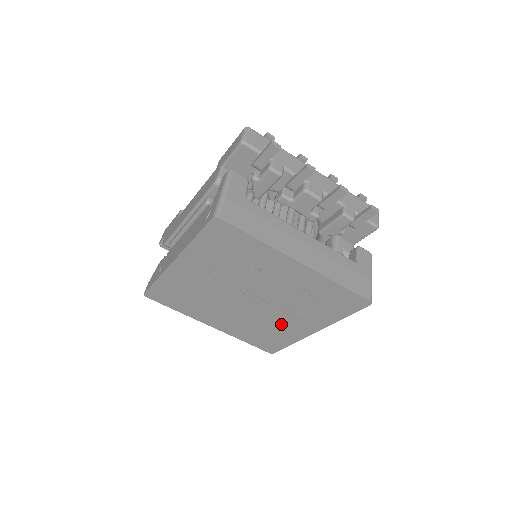
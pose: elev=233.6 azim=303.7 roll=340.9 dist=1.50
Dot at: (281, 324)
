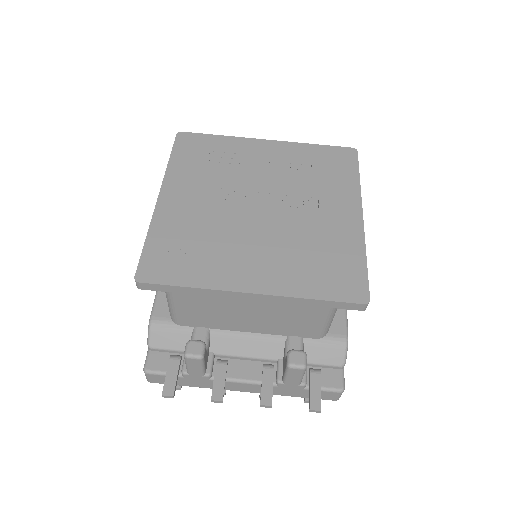
Dot at: (321, 227)
